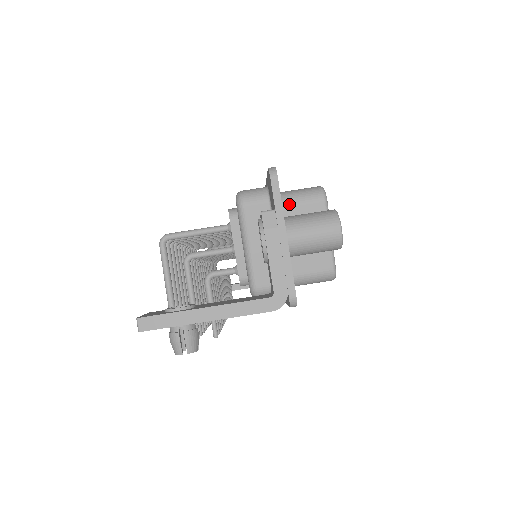
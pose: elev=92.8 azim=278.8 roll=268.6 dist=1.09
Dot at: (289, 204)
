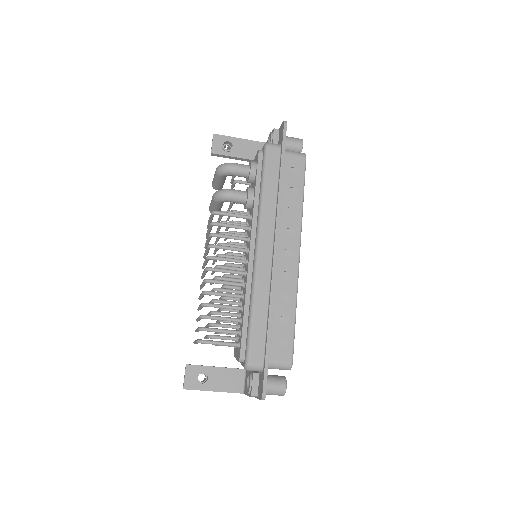
Dot at: occluded
